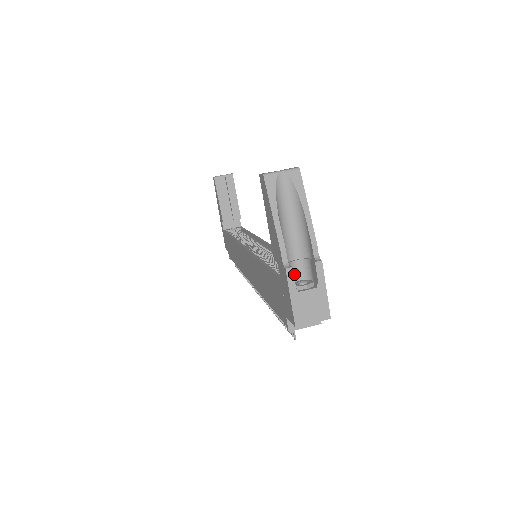
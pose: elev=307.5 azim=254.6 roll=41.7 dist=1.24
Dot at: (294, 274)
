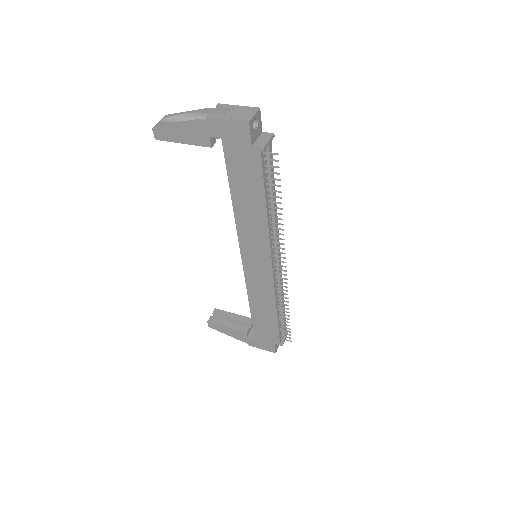
Dot at: occluded
